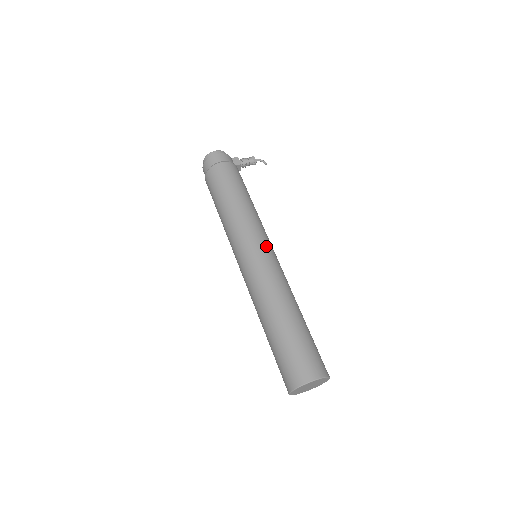
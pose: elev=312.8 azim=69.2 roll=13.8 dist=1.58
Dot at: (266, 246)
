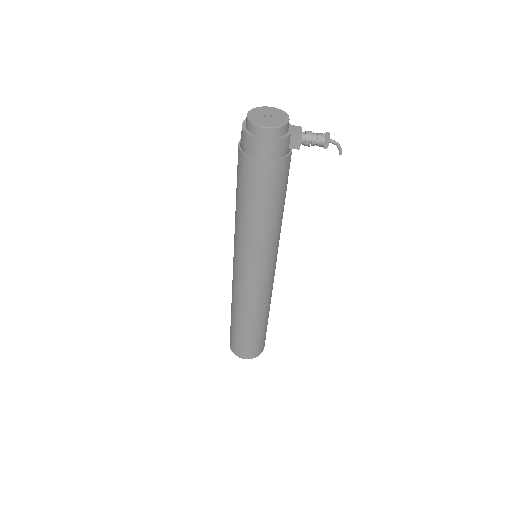
Dot at: (264, 272)
